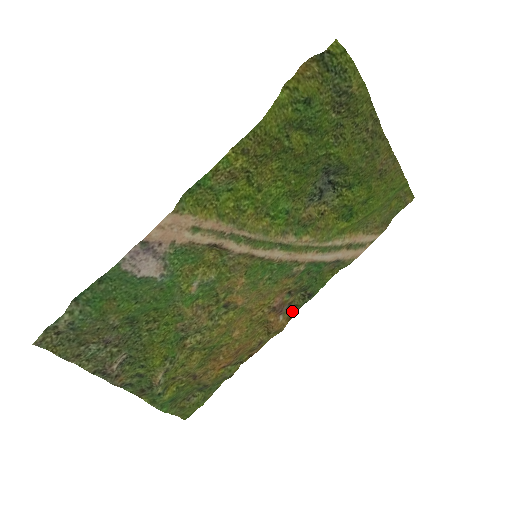
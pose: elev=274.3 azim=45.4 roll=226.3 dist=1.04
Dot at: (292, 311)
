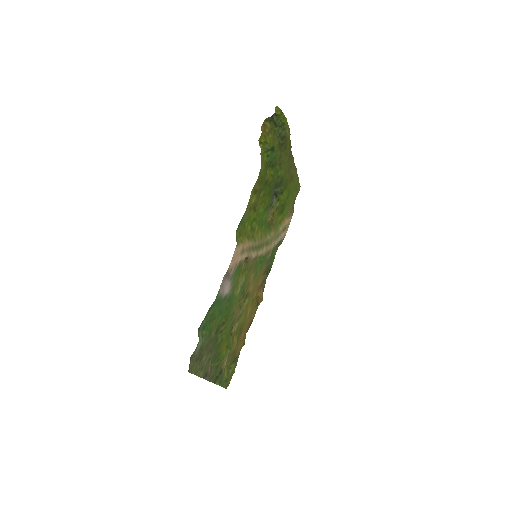
Dot at: (264, 284)
